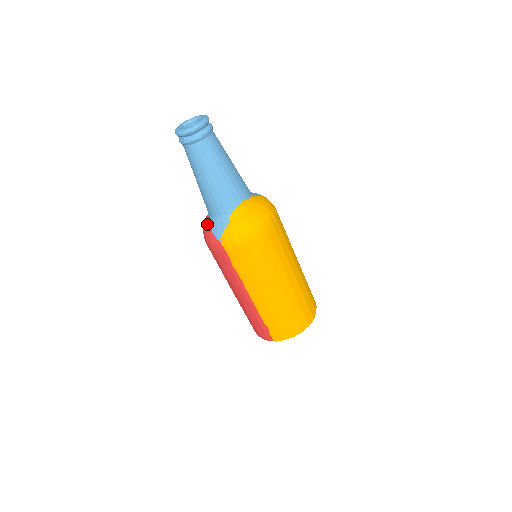
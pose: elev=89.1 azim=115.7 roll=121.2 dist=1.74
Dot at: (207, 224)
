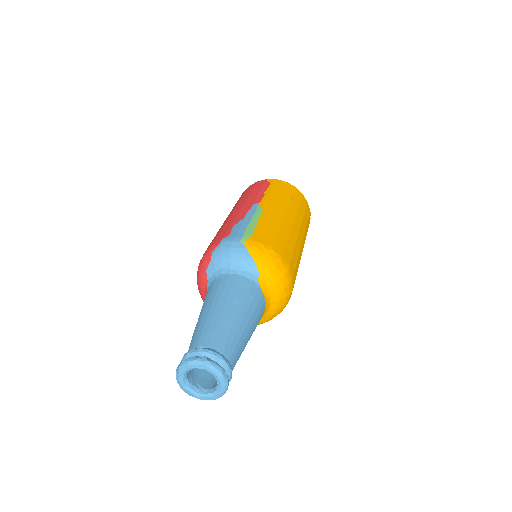
Dot at: occluded
